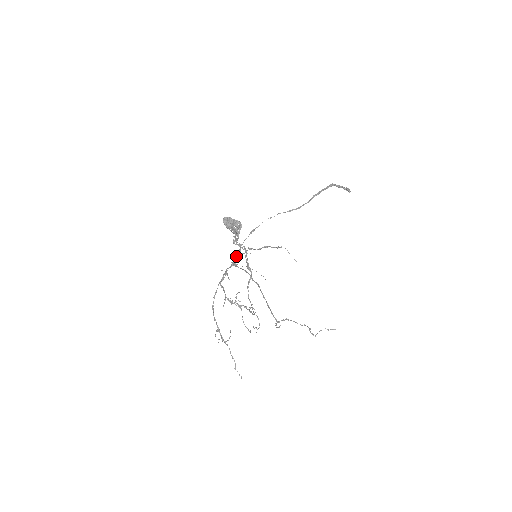
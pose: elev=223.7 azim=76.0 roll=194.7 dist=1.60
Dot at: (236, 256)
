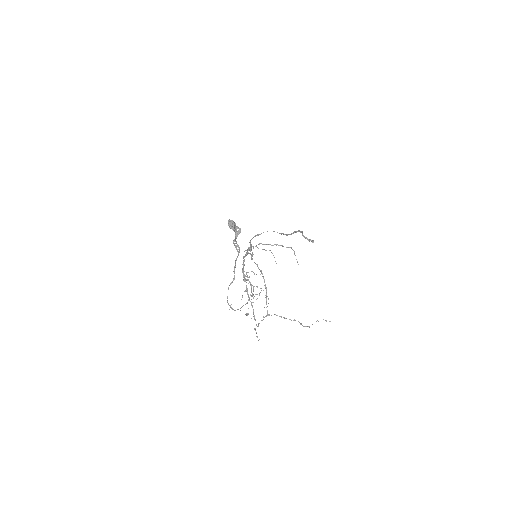
Dot at: (250, 245)
